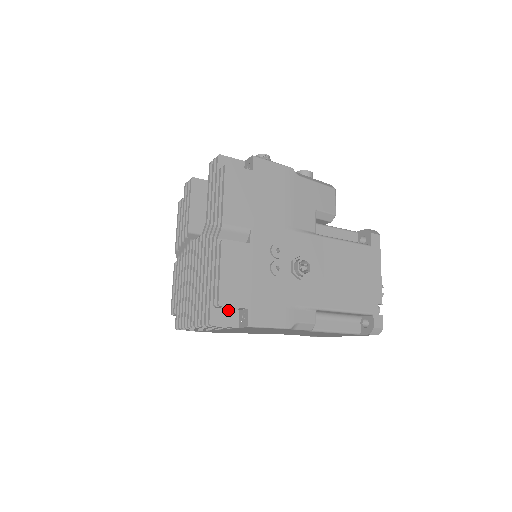
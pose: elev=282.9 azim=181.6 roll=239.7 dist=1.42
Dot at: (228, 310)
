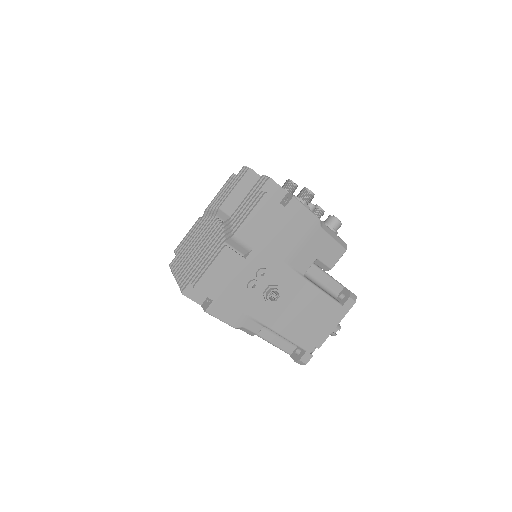
Dot at: occluded
